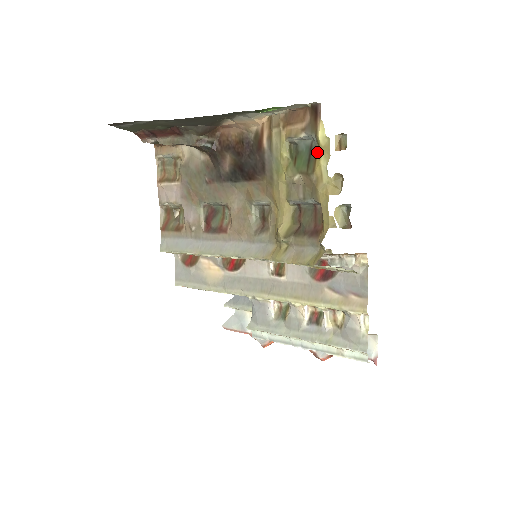
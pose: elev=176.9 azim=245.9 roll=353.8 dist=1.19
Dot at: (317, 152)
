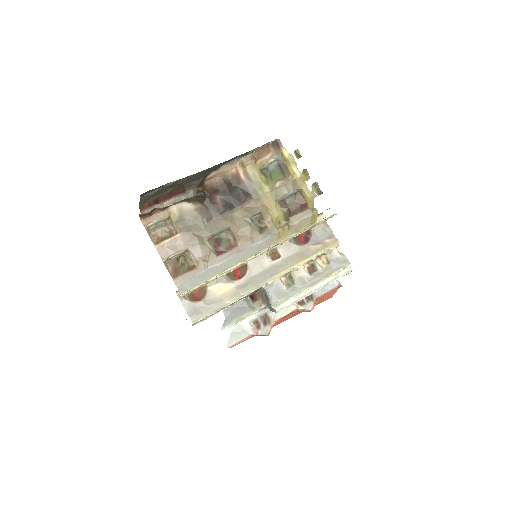
Dot at: (286, 164)
